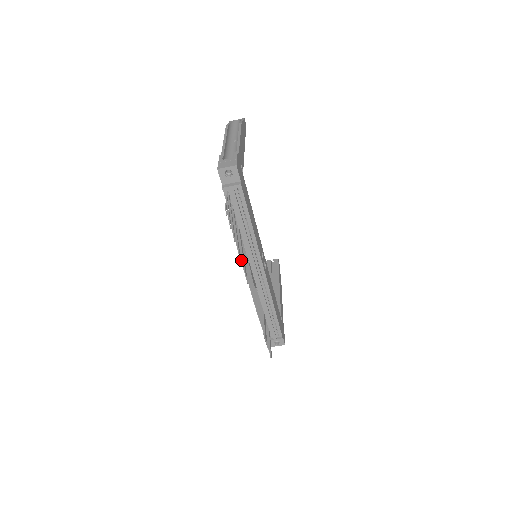
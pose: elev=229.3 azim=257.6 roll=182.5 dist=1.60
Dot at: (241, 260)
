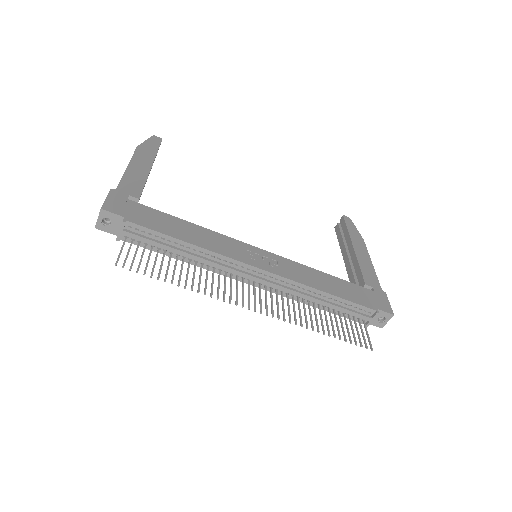
Dot at: (197, 291)
